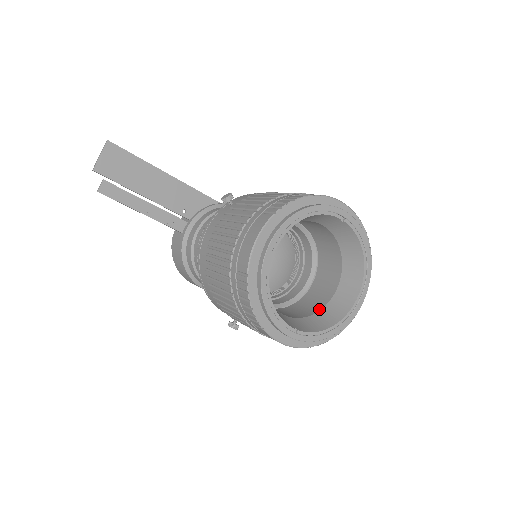
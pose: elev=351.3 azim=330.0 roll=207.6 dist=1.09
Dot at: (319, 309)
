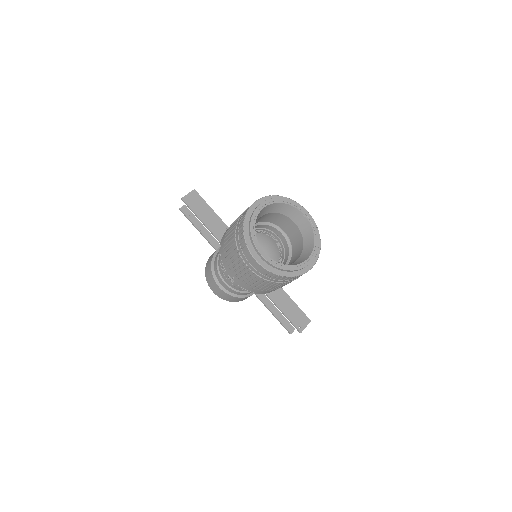
Dot at: occluded
